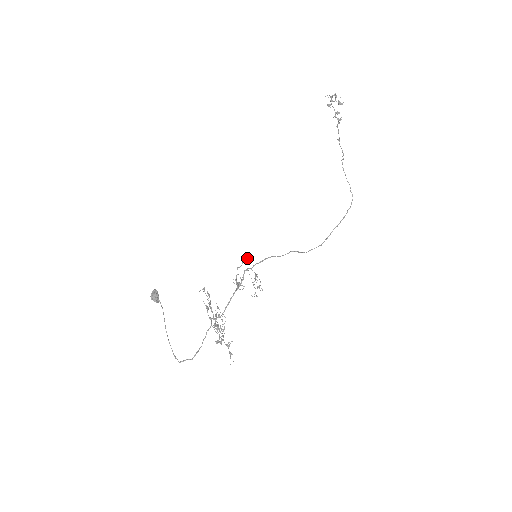
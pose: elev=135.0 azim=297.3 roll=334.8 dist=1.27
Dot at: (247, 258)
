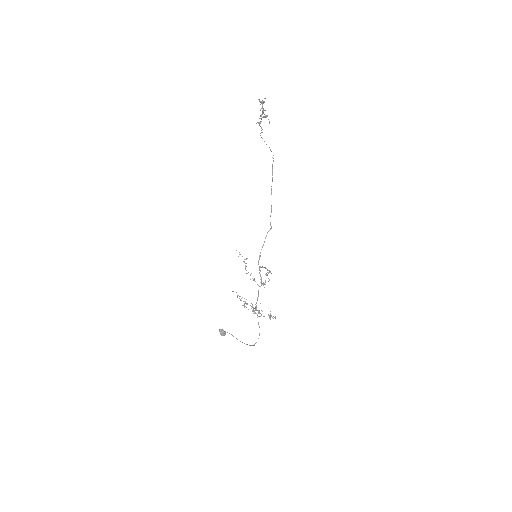
Dot at: (239, 254)
